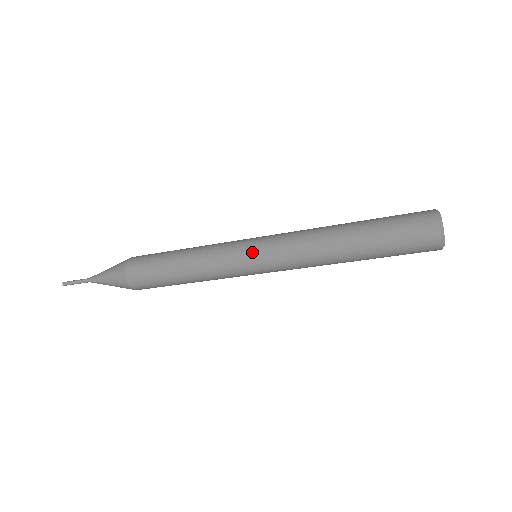
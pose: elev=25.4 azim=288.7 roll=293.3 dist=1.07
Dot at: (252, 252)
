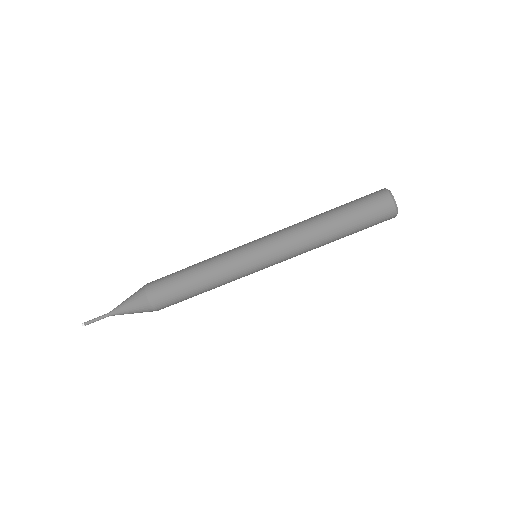
Dot at: (252, 241)
